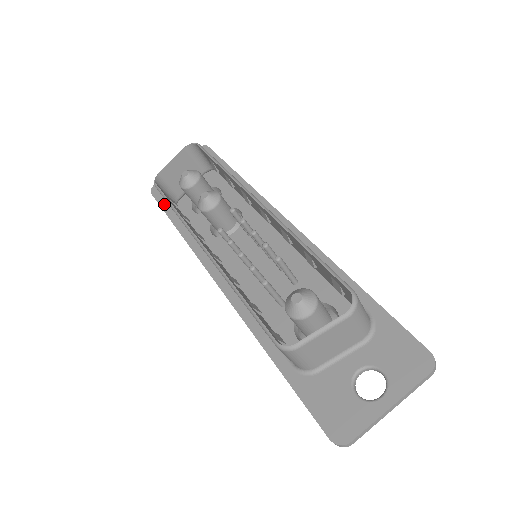
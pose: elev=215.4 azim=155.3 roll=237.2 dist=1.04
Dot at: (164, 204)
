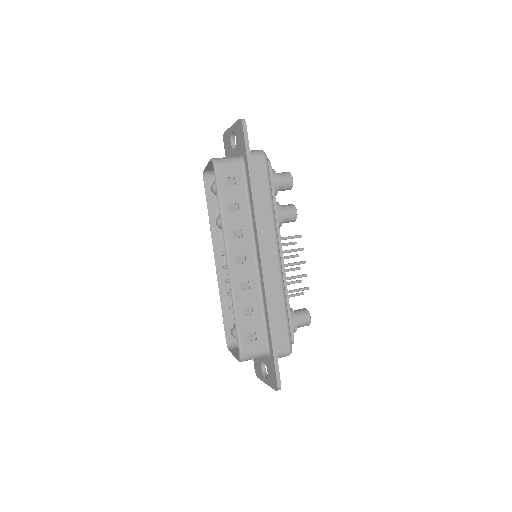
Dot at: occluded
